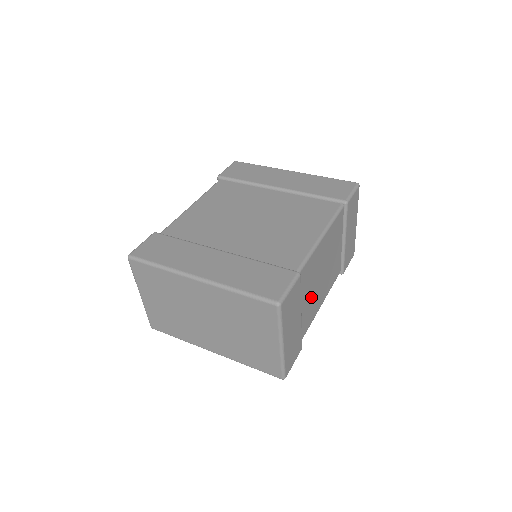
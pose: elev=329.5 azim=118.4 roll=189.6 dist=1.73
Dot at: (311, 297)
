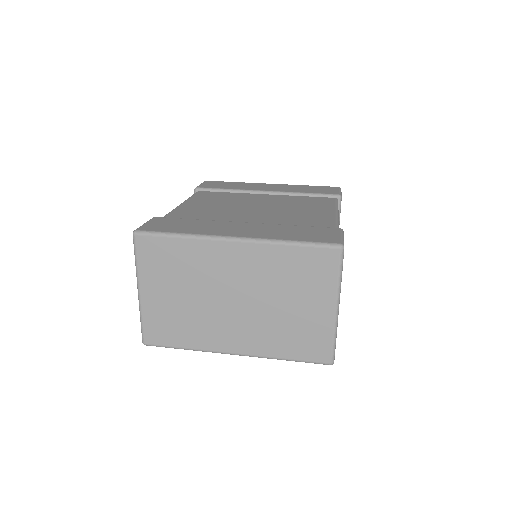
Dot at: occluded
